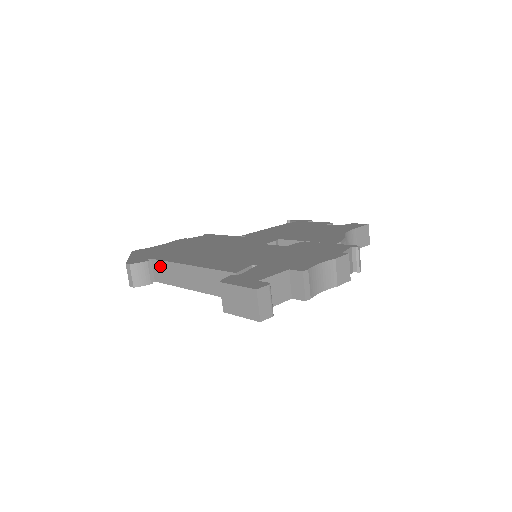
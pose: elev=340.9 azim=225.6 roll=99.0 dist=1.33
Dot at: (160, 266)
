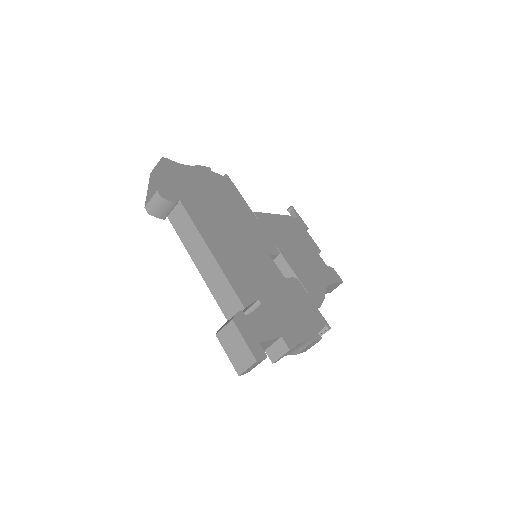
Dot at: (183, 216)
